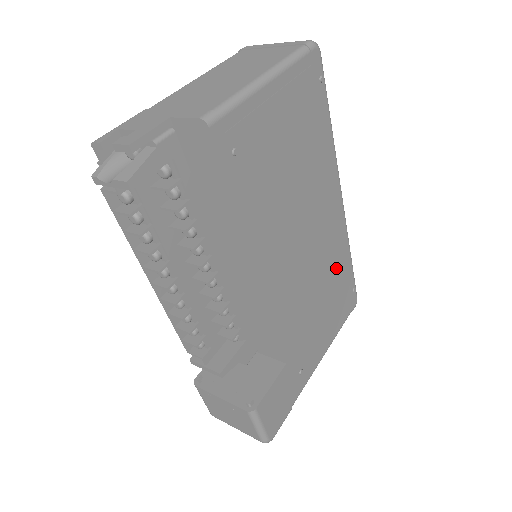
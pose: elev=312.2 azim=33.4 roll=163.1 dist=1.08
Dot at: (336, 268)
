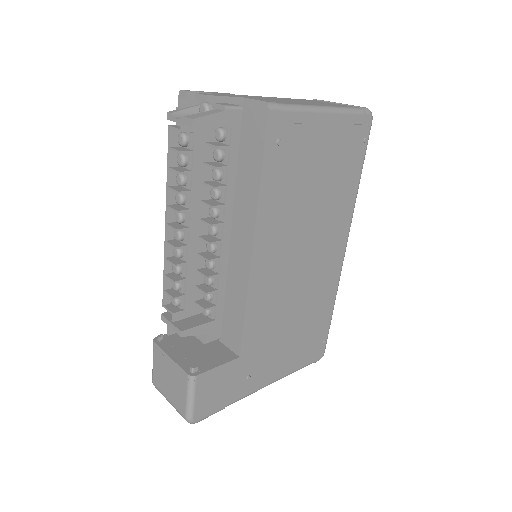
Dot at: (317, 307)
